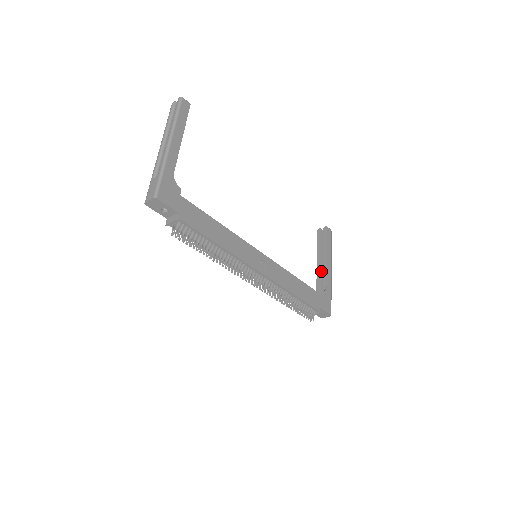
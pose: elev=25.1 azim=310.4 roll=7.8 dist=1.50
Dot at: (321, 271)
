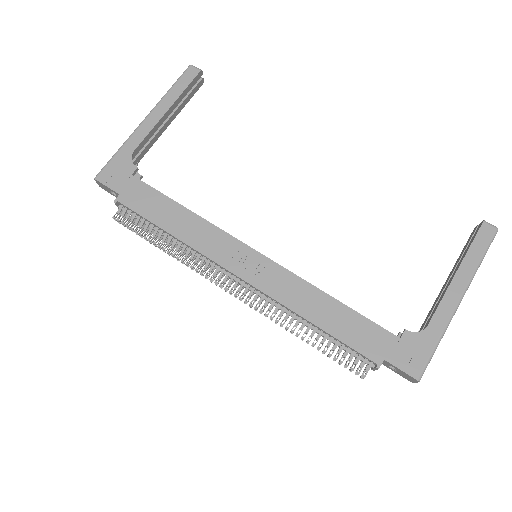
Dot at: occluded
